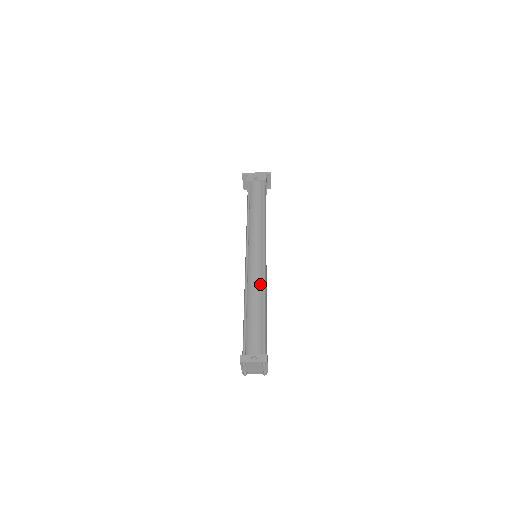
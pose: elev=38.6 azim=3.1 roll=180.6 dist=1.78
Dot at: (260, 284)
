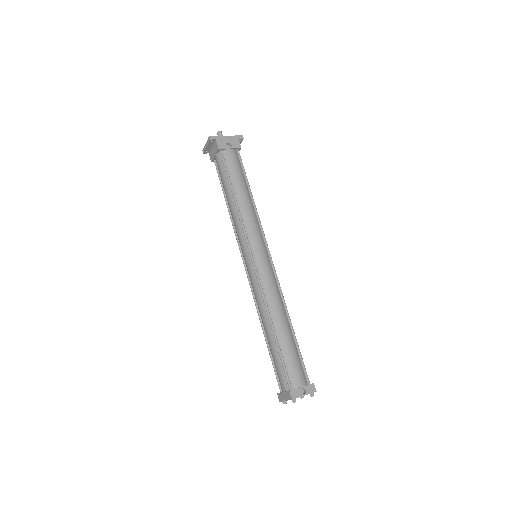
Dot at: (279, 297)
